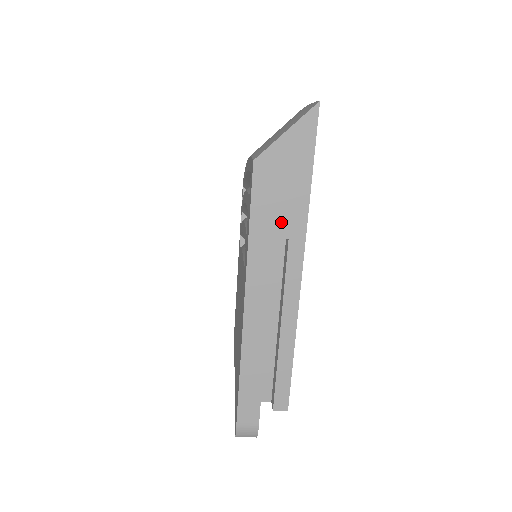
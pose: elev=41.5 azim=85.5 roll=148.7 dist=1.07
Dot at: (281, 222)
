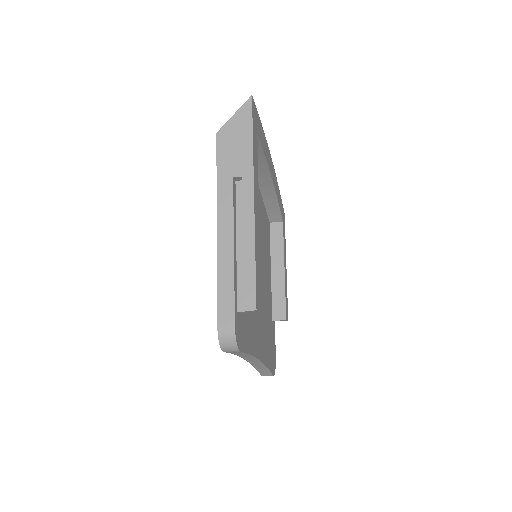
Dot at: (236, 166)
